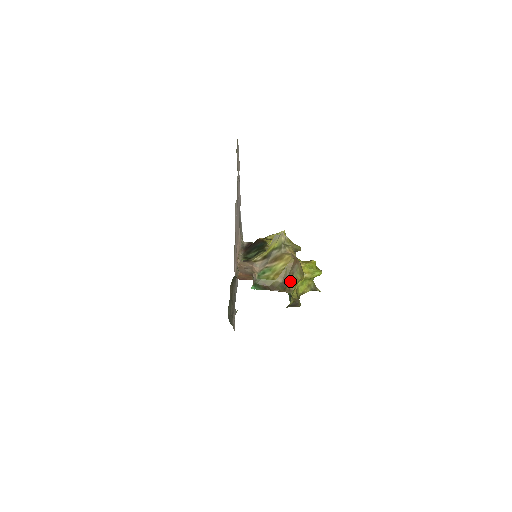
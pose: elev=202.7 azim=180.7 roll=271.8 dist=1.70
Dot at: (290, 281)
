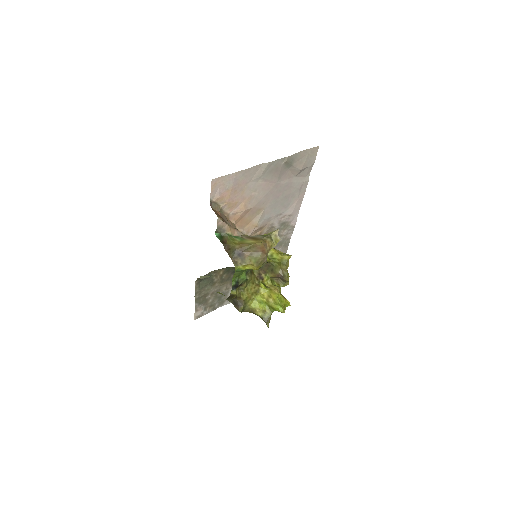
Dot at: (243, 257)
